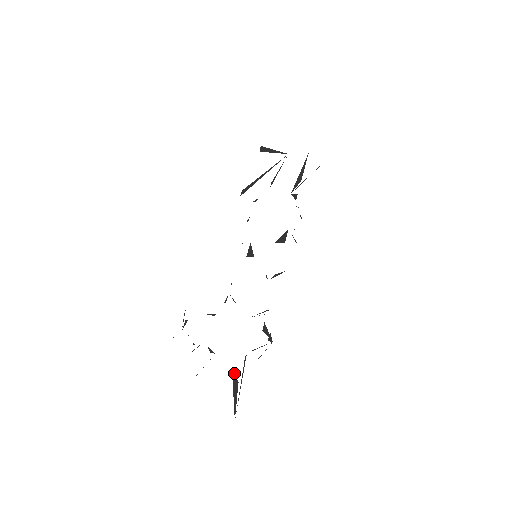
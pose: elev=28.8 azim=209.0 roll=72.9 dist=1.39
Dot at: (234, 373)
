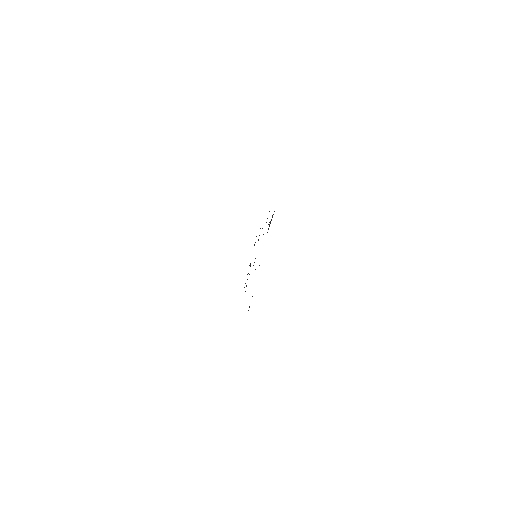
Dot at: occluded
